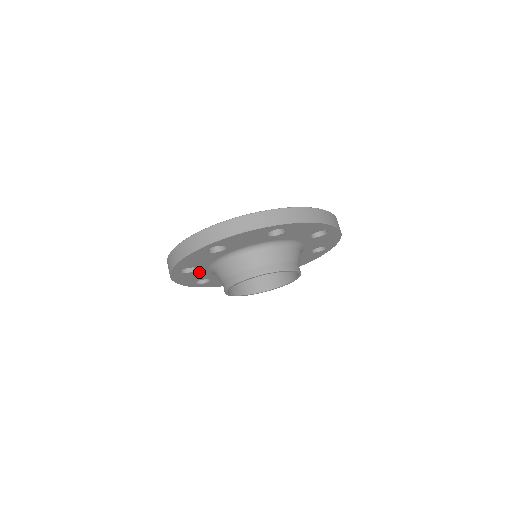
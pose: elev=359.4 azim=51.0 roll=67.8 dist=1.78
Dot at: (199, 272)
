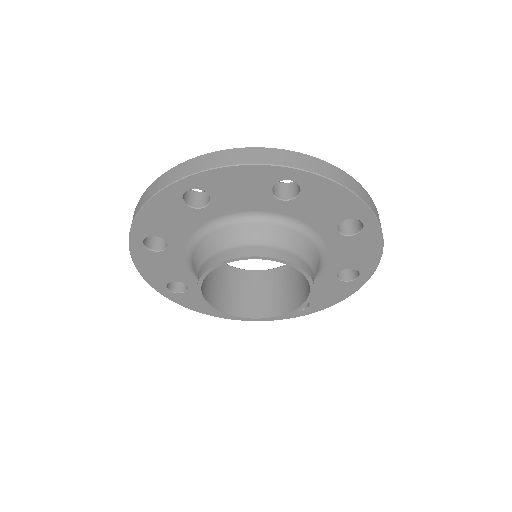
Dot at: (172, 257)
